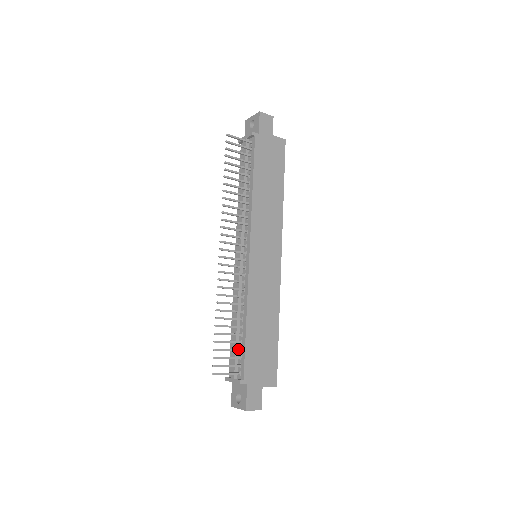
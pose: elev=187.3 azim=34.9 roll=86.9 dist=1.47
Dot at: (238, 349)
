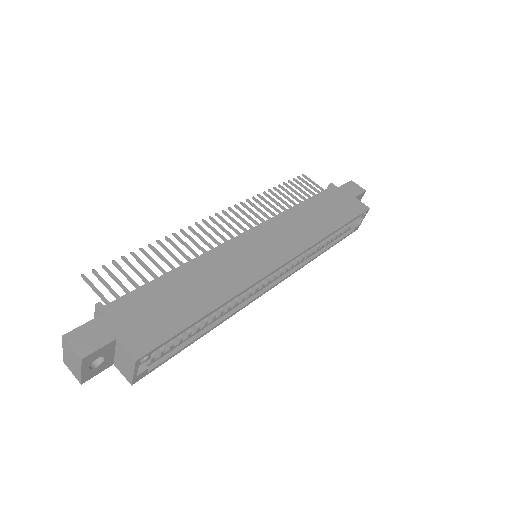
Dot at: (139, 286)
